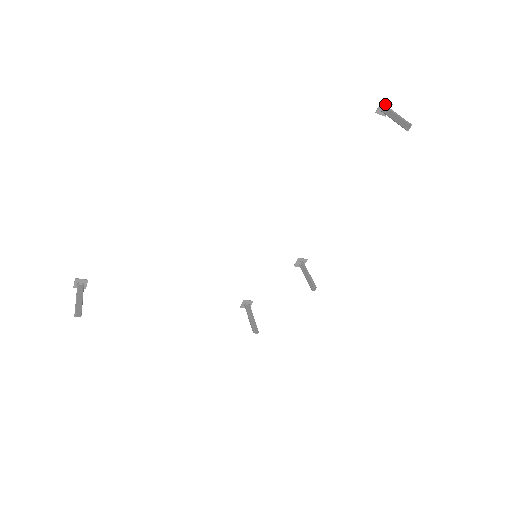
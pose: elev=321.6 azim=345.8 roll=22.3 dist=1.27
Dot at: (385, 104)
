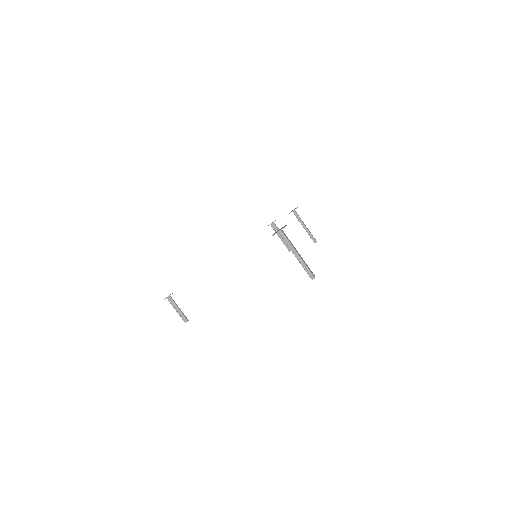
Dot at: (278, 232)
